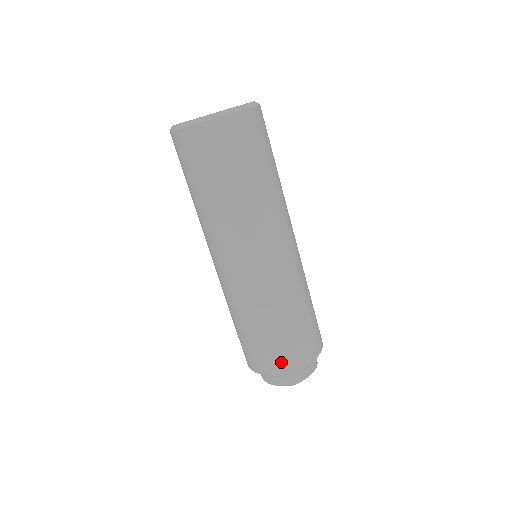
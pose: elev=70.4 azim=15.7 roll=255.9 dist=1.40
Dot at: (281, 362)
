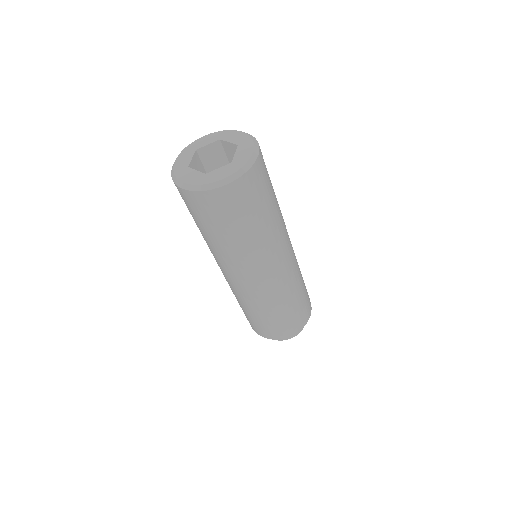
Dot at: (262, 332)
